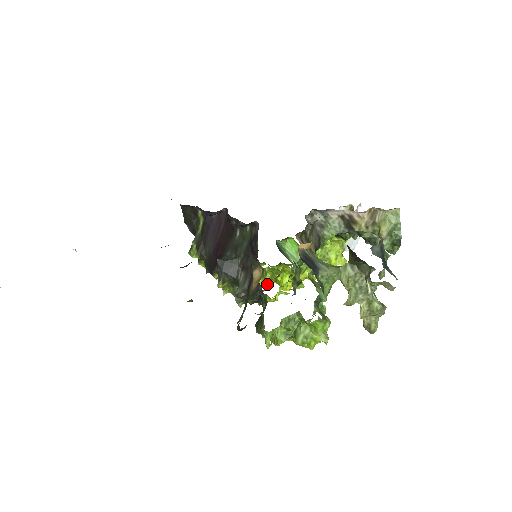
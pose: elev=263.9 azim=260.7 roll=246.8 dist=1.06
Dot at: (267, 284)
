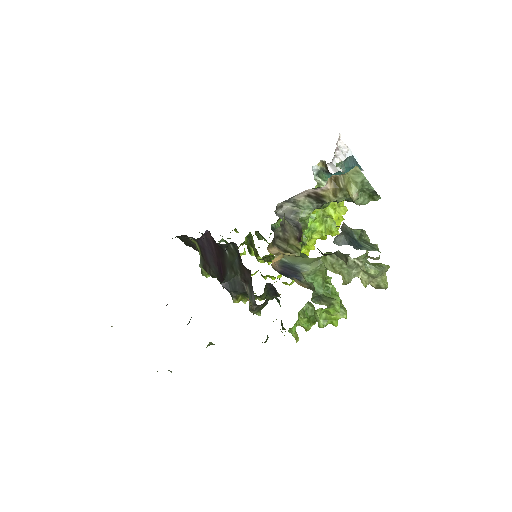
Dot at: occluded
